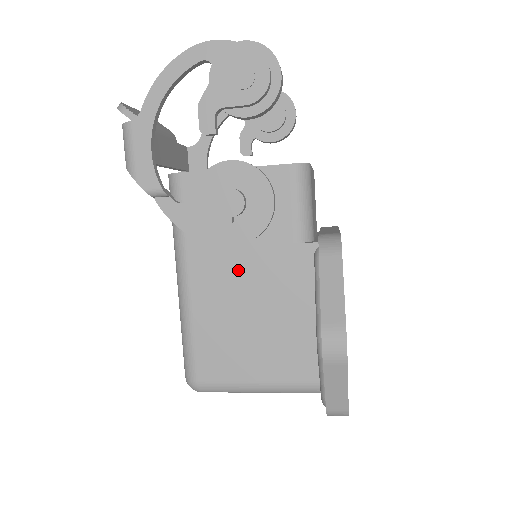
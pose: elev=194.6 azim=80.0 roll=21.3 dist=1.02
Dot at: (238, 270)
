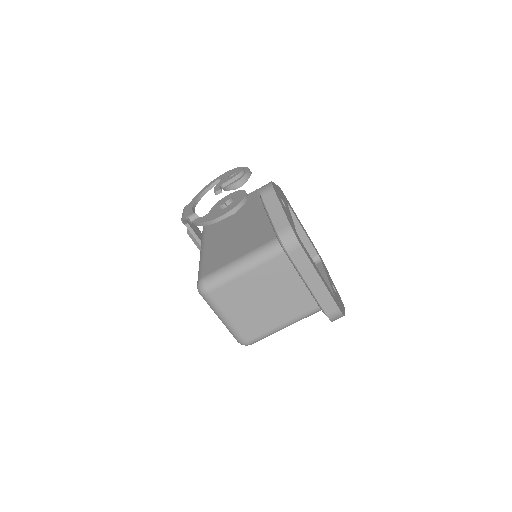
Dot at: (231, 227)
